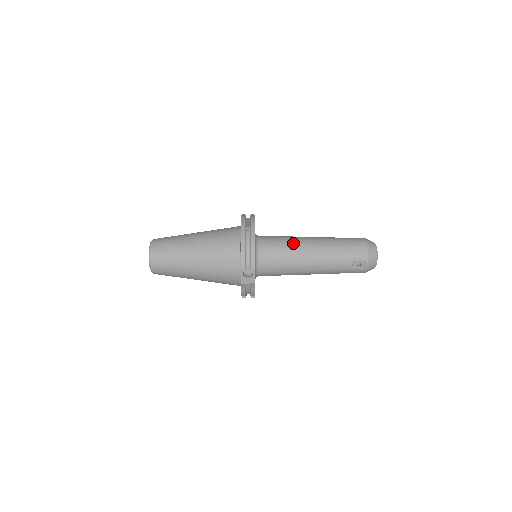
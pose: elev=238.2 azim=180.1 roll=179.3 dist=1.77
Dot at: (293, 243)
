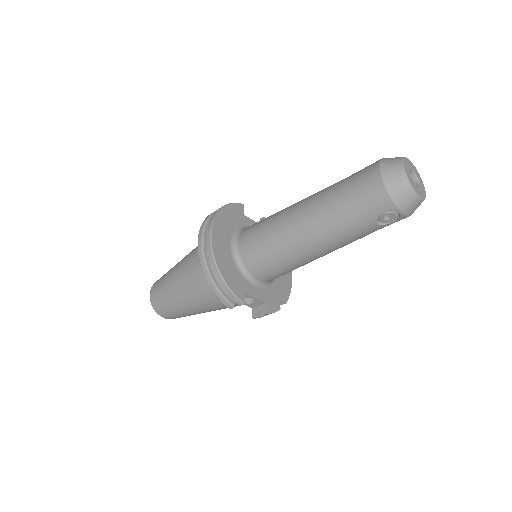
Dot at: (278, 233)
